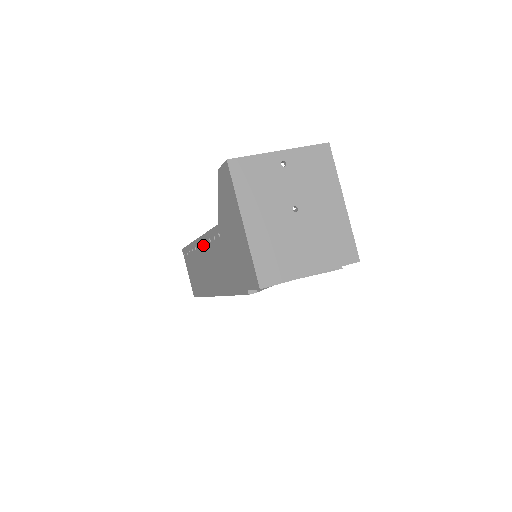
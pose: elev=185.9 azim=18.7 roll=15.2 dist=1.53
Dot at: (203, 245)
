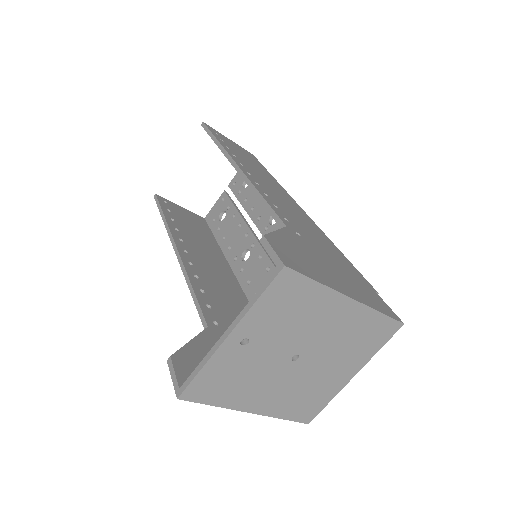
Dot at: occluded
